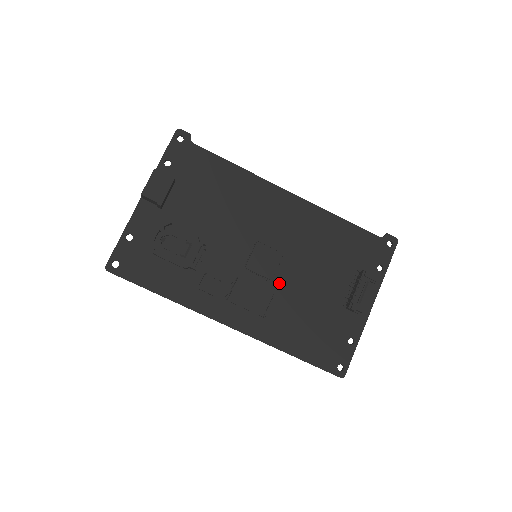
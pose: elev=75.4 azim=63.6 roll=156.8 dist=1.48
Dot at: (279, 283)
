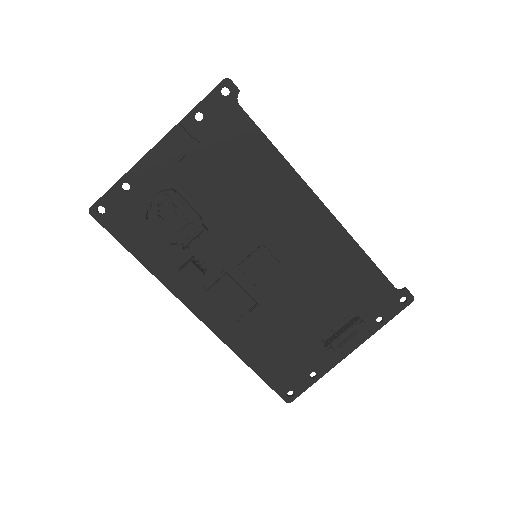
Dot at: (267, 295)
